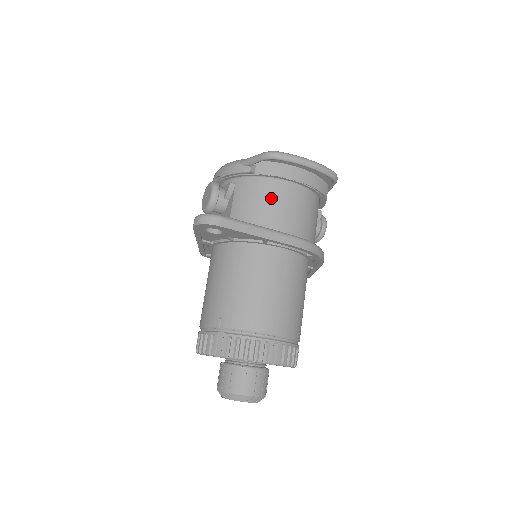
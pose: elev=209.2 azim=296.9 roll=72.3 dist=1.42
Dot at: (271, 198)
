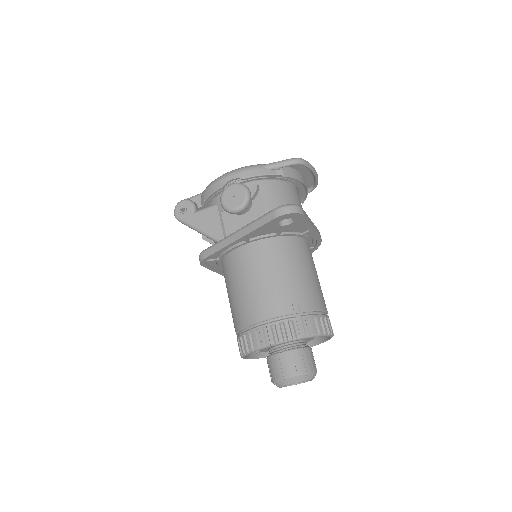
Dot at: (293, 198)
